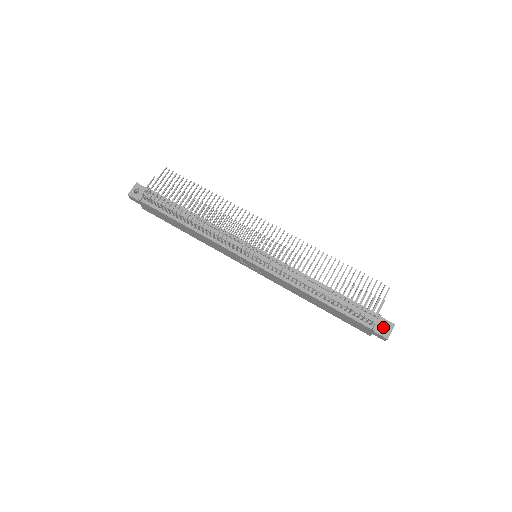
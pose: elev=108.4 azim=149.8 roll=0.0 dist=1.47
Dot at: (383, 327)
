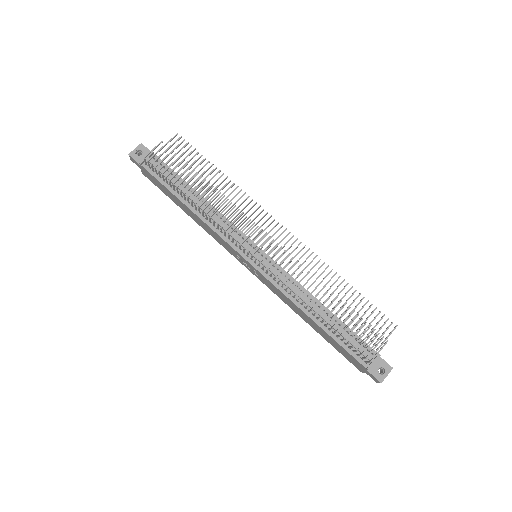
Dot at: (379, 368)
